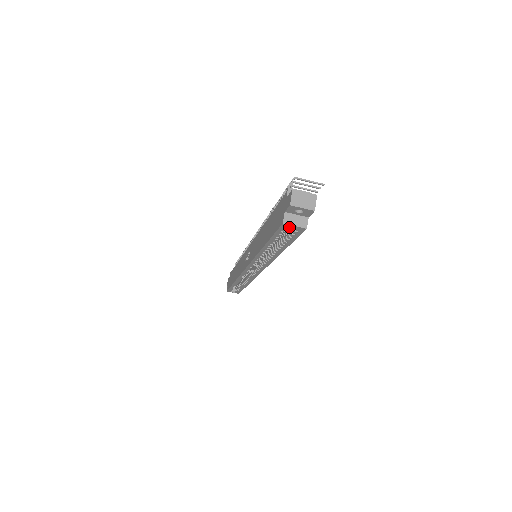
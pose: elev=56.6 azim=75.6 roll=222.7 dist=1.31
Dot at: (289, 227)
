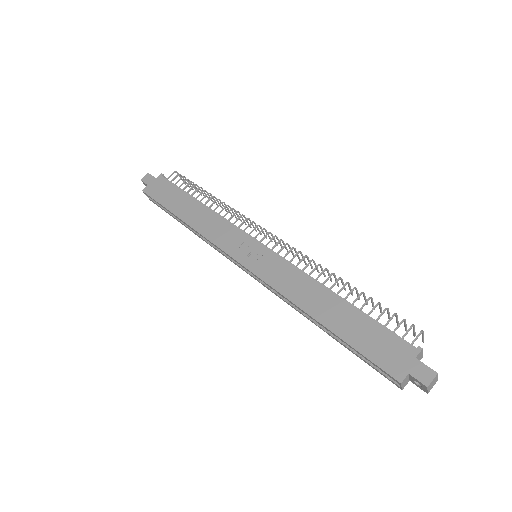
Dot at: occluded
